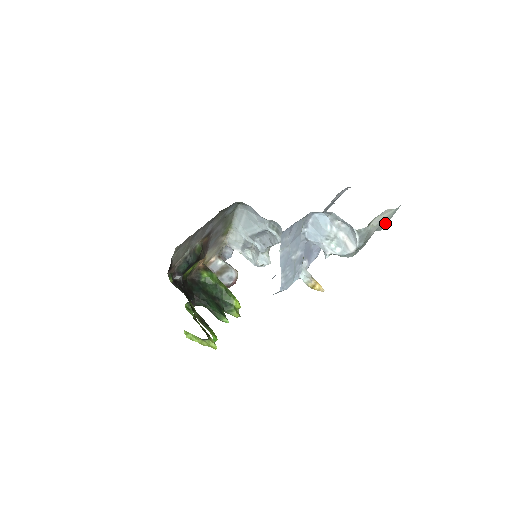
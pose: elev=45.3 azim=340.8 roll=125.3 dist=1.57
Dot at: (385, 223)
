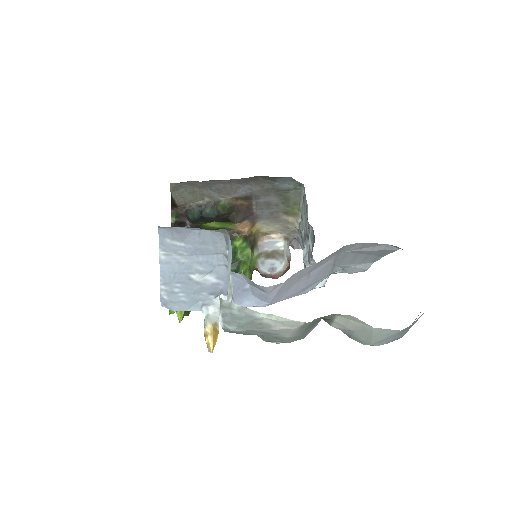
Dot at: (367, 338)
